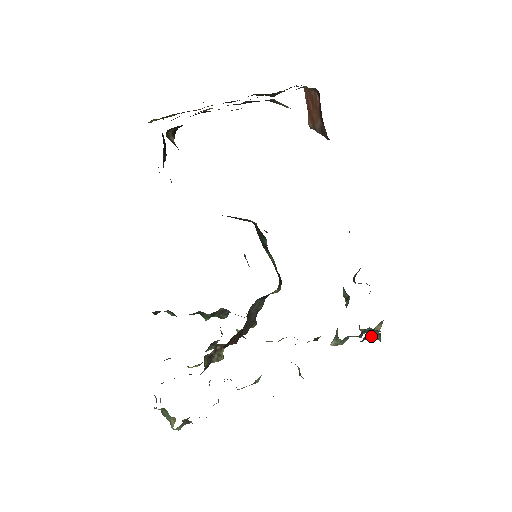
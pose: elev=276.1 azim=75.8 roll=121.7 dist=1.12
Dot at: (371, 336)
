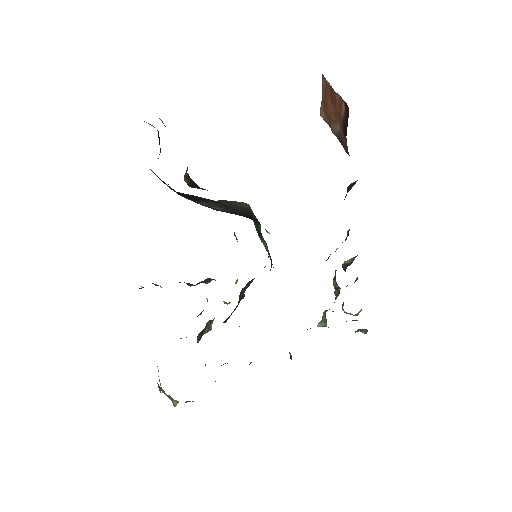
Dot at: occluded
